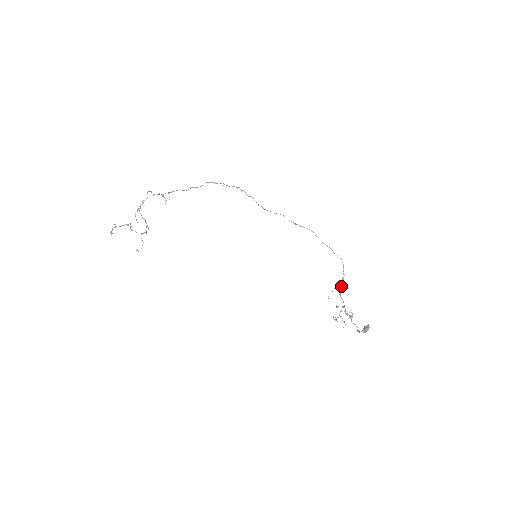
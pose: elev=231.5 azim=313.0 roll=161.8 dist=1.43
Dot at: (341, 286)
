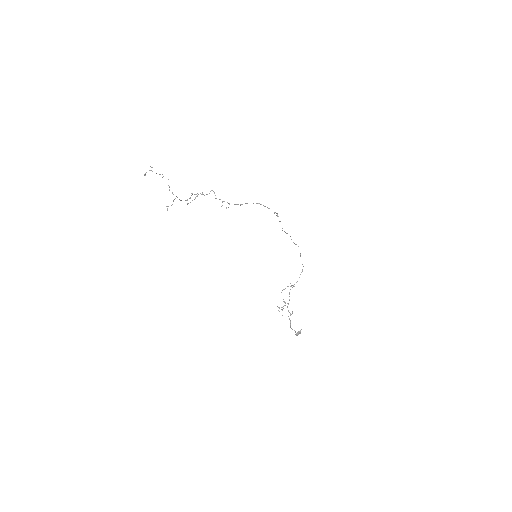
Dot at: (293, 286)
